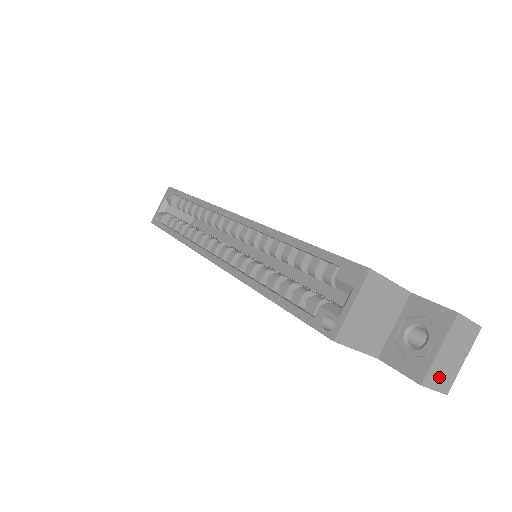
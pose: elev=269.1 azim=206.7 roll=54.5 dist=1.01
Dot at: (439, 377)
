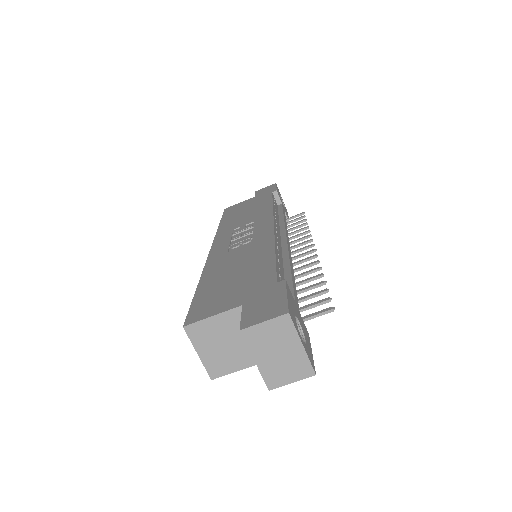
Dot at: (284, 373)
